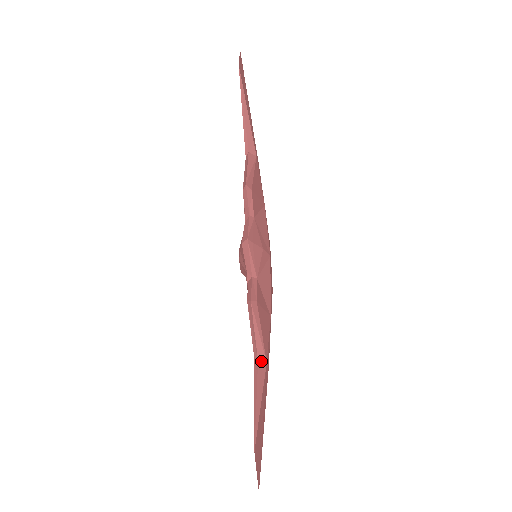
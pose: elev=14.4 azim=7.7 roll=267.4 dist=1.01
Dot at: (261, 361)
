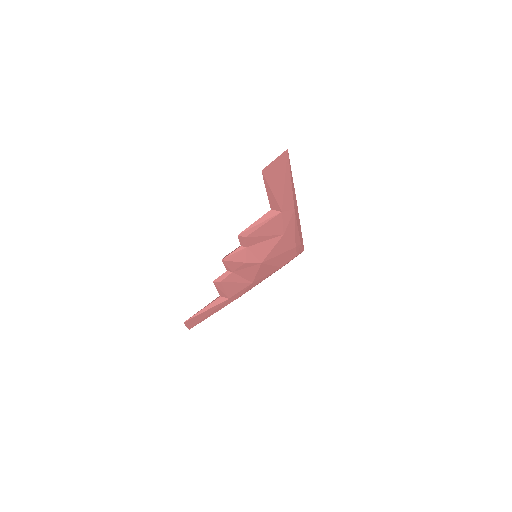
Dot at: (224, 297)
